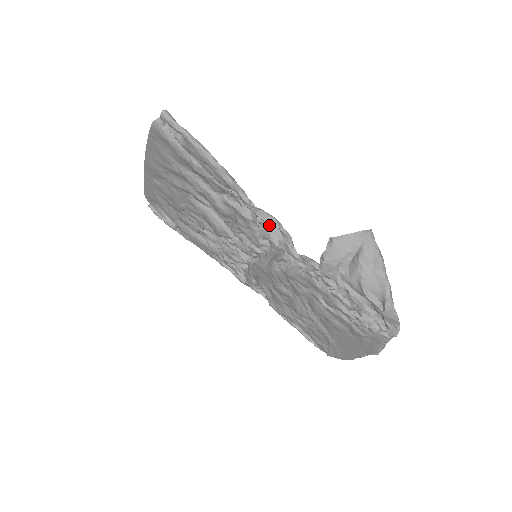
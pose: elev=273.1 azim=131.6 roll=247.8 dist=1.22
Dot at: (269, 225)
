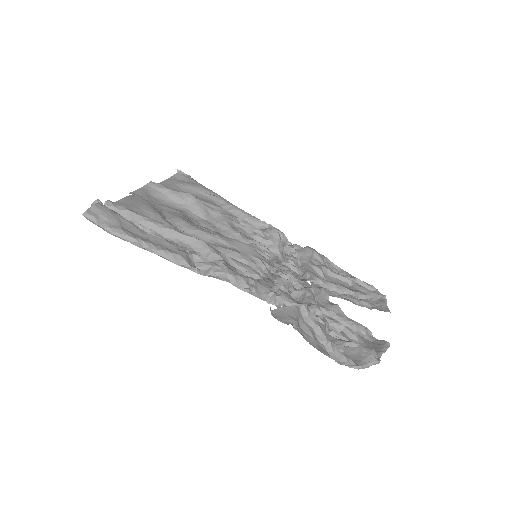
Dot at: occluded
